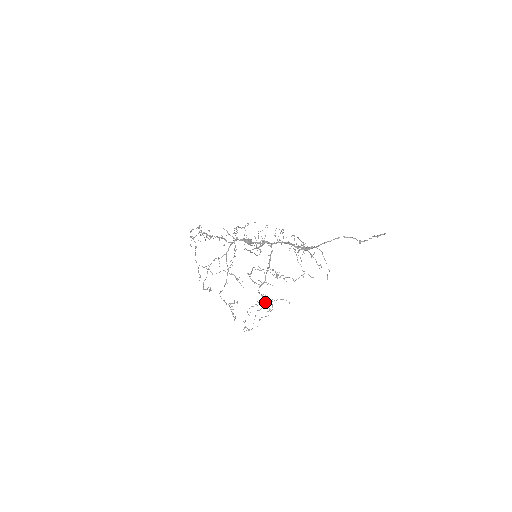
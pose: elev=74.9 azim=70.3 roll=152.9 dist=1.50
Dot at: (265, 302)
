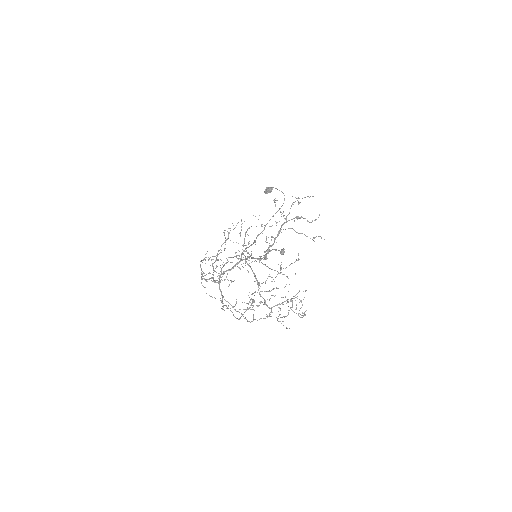
Dot at: occluded
